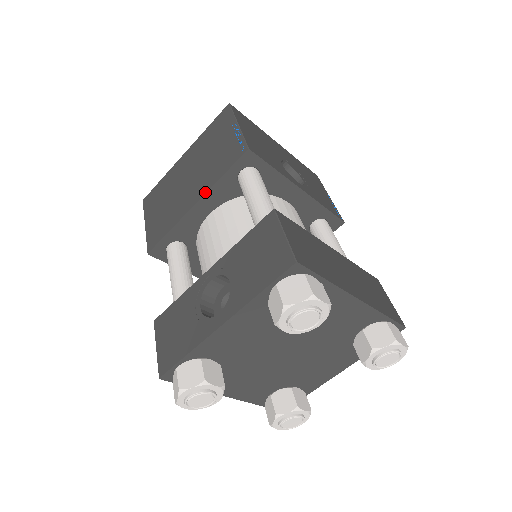
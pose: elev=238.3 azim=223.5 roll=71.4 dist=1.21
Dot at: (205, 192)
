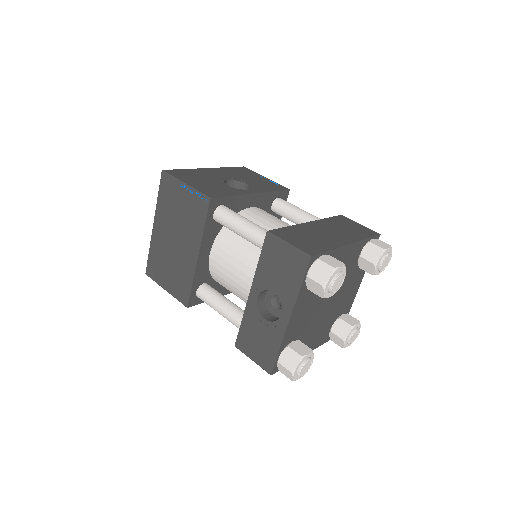
Dot at: (200, 244)
